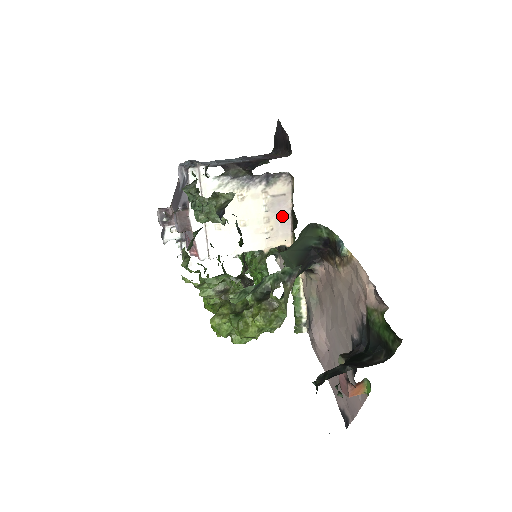
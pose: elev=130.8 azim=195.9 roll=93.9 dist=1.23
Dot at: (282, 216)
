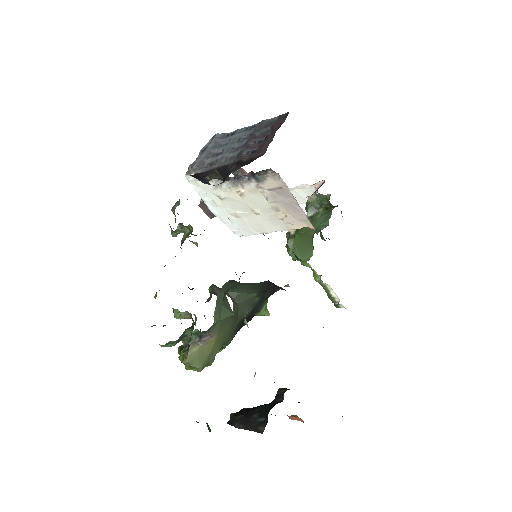
Dot at: (290, 205)
